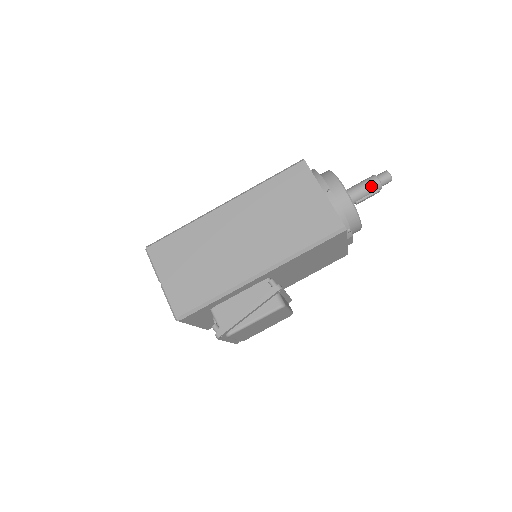
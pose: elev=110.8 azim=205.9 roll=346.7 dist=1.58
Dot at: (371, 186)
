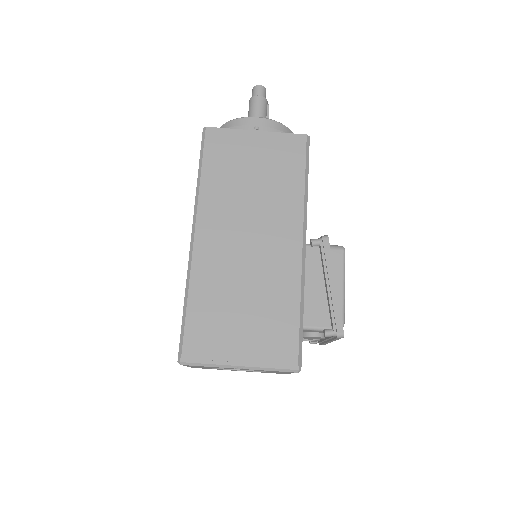
Dot at: (262, 106)
